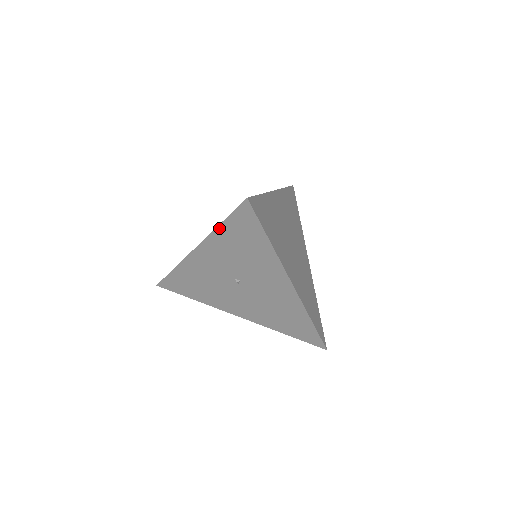
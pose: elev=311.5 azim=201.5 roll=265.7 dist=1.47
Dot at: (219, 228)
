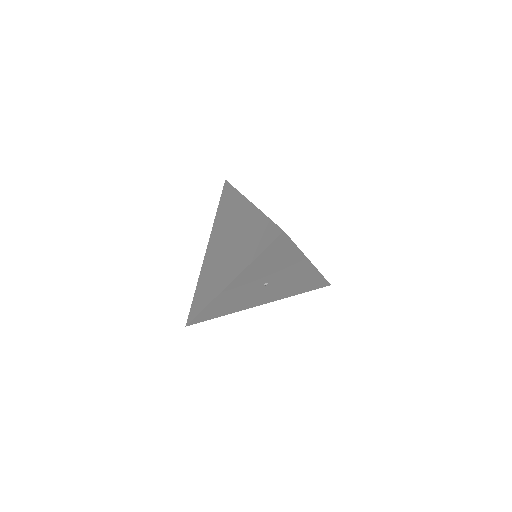
Dot at: (255, 260)
